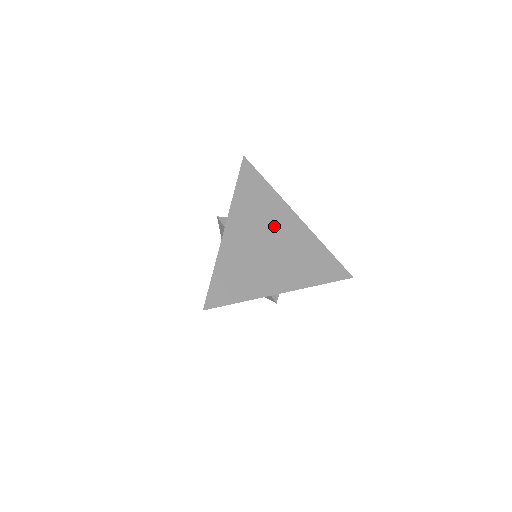
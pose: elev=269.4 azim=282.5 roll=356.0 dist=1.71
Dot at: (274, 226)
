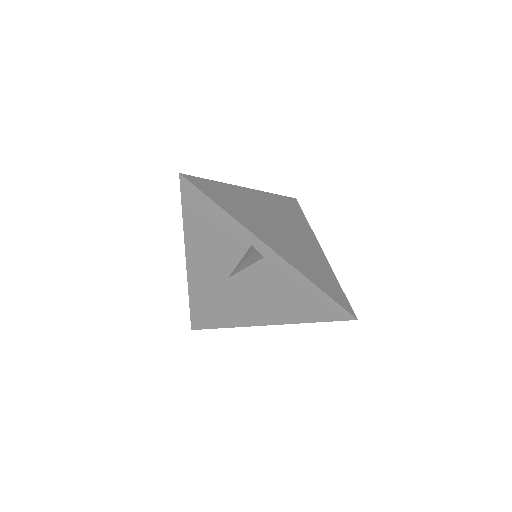
Dot at: (293, 228)
